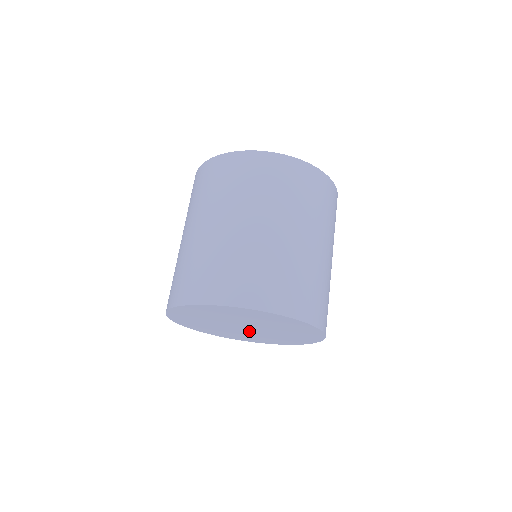
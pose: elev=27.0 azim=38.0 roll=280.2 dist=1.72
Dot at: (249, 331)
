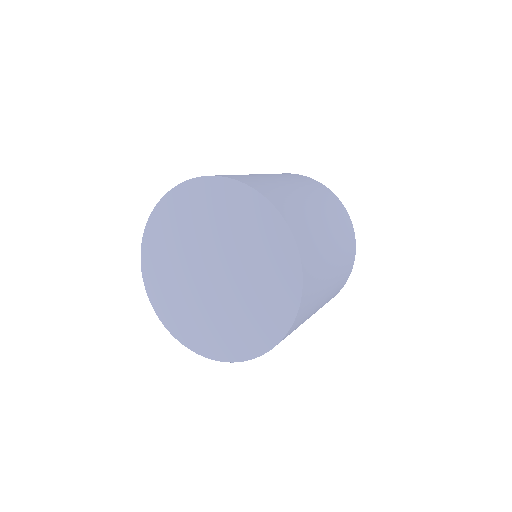
Dot at: (203, 285)
